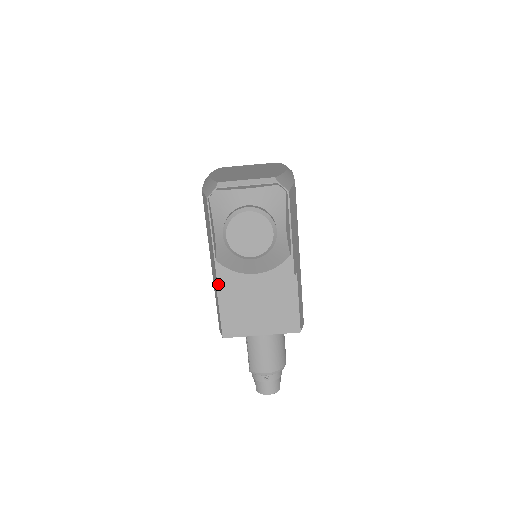
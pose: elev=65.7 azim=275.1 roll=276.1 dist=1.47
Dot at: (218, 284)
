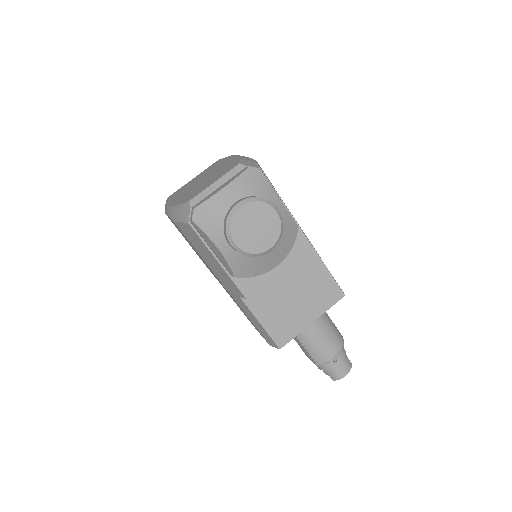
Dot at: (245, 301)
